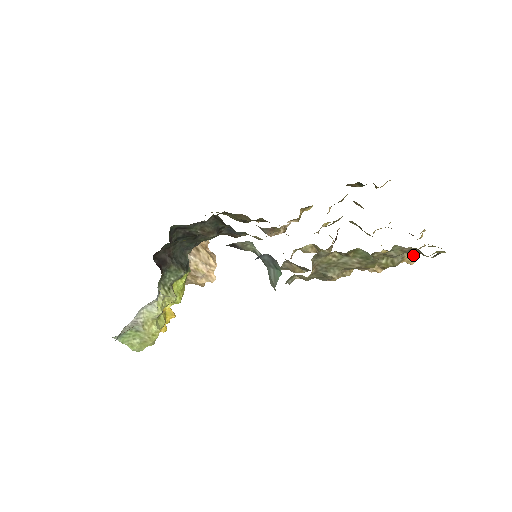
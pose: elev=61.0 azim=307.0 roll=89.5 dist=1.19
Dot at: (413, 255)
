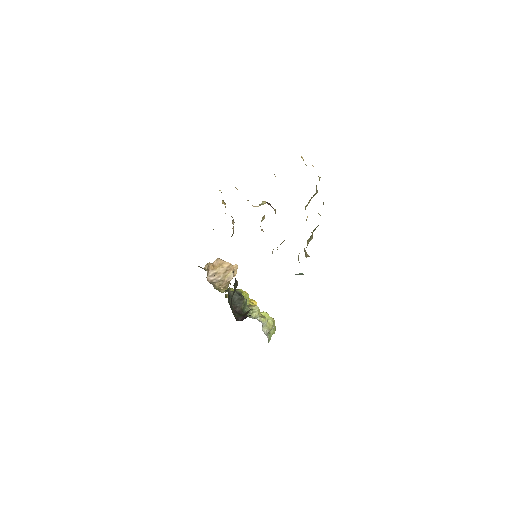
Dot at: occluded
